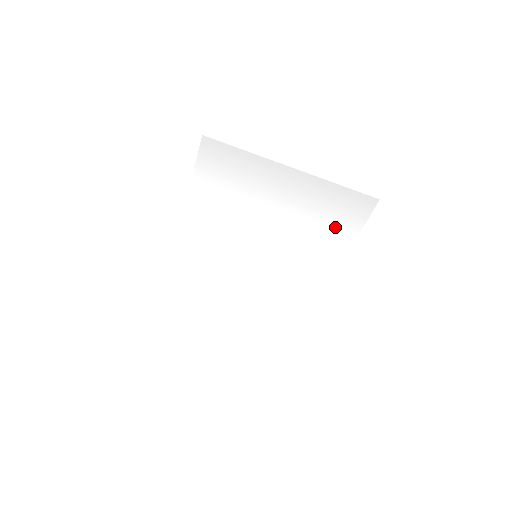
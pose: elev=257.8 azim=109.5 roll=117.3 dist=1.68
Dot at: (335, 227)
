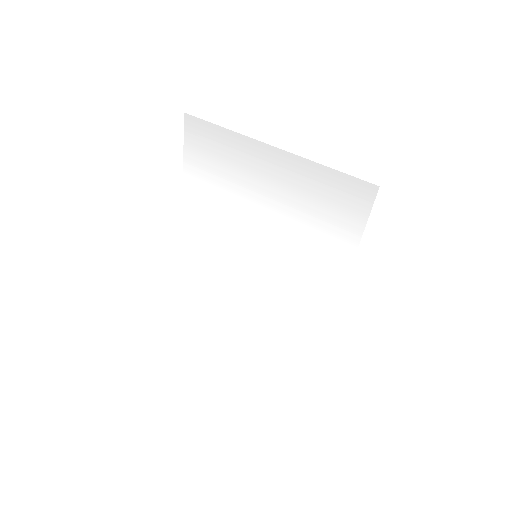
Dot at: (333, 223)
